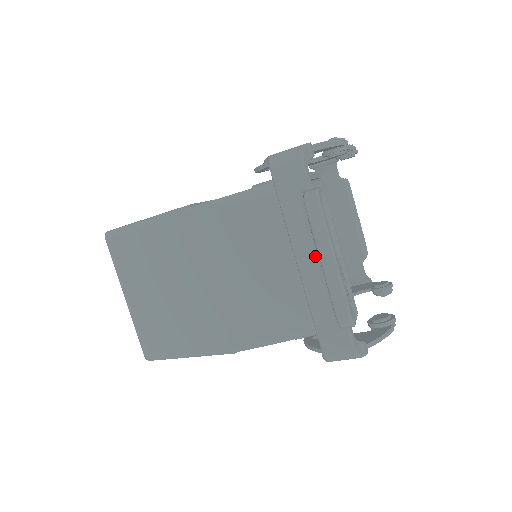
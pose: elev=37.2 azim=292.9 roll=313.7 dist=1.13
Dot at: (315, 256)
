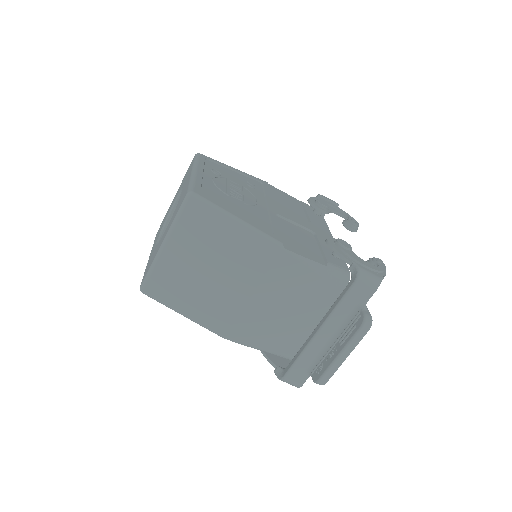
Dot at: (331, 336)
